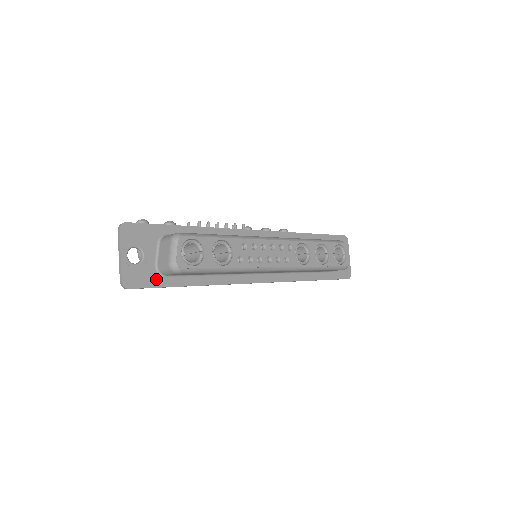
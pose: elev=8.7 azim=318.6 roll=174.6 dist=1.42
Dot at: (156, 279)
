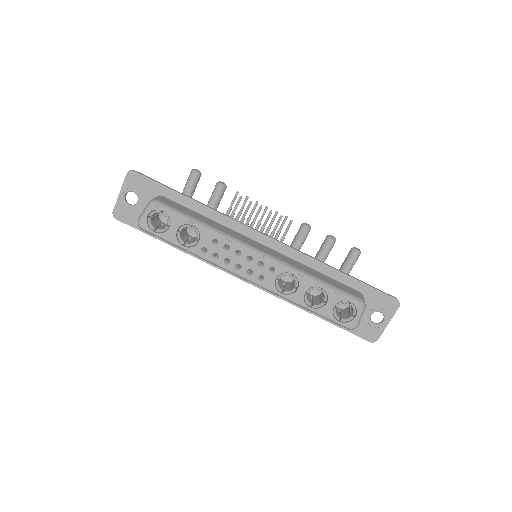
Dot at: occluded
